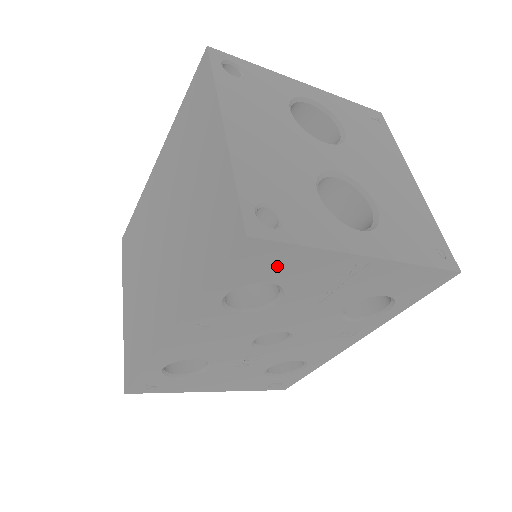
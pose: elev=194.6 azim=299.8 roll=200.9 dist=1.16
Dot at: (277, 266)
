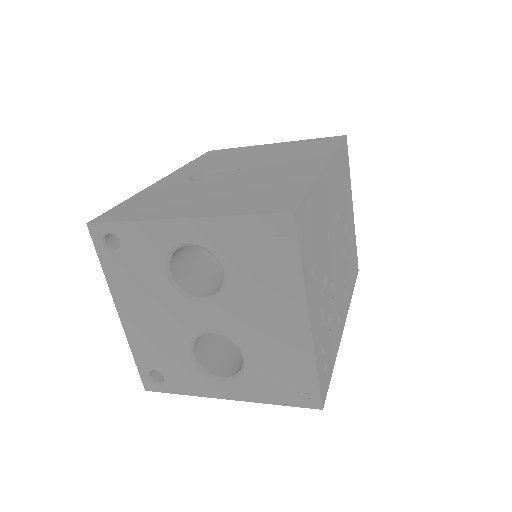
Dot at: occluded
